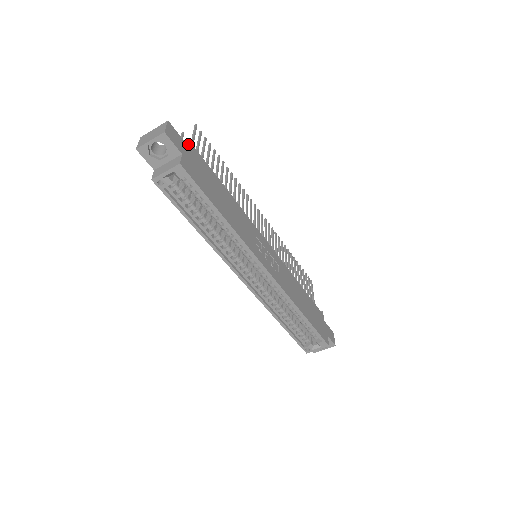
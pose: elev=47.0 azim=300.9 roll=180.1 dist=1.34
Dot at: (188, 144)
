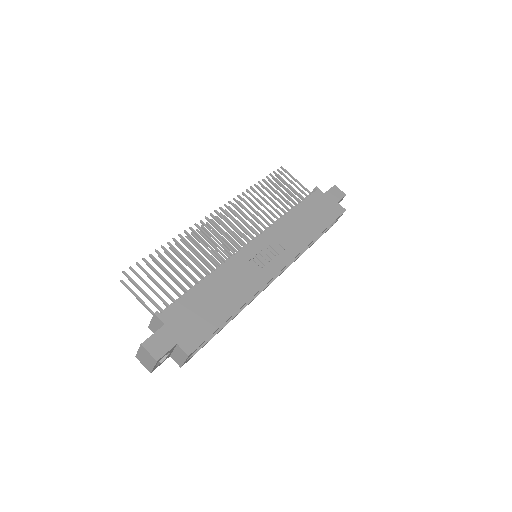
Dot at: (161, 322)
